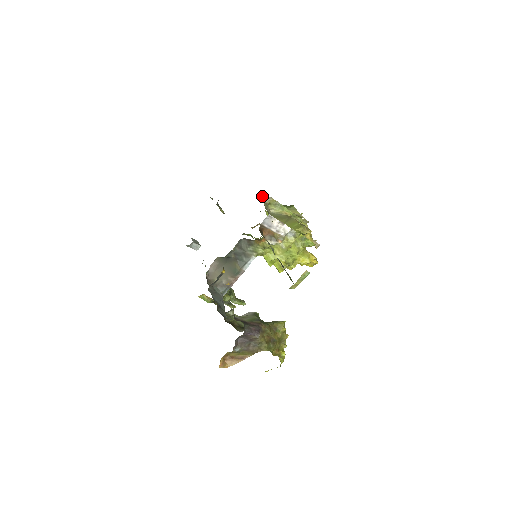
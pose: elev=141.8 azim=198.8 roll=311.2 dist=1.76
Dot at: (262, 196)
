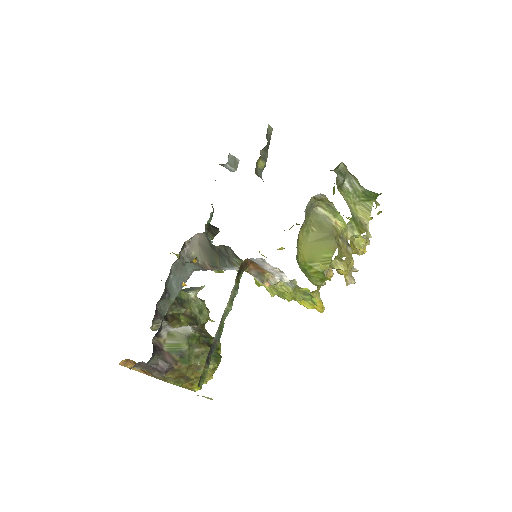
Dot at: (338, 165)
